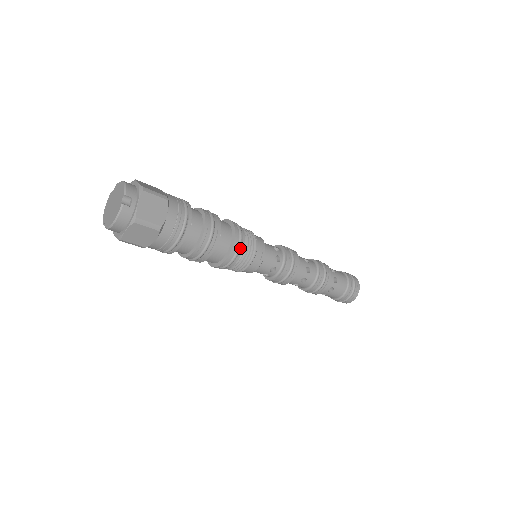
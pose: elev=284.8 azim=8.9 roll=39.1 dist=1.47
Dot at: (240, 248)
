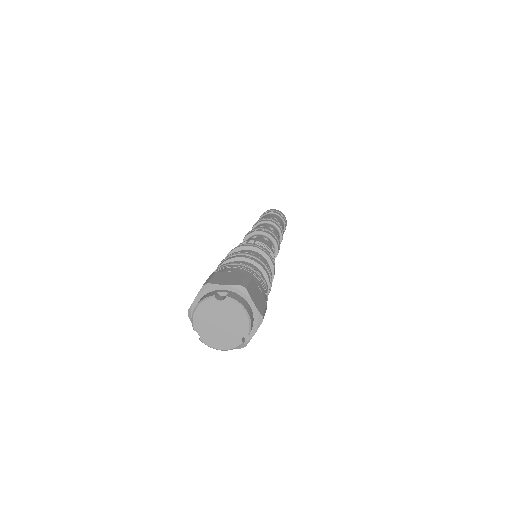
Dot at: occluded
